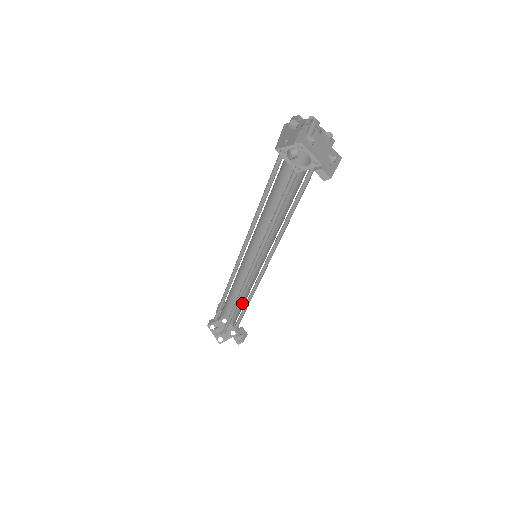
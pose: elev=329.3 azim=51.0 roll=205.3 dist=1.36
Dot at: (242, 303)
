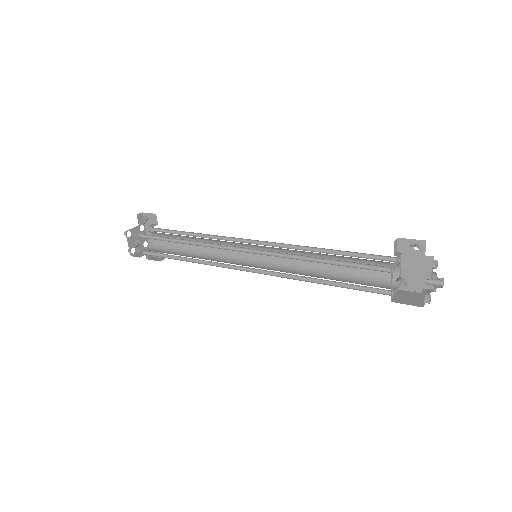
Dot at: (187, 245)
